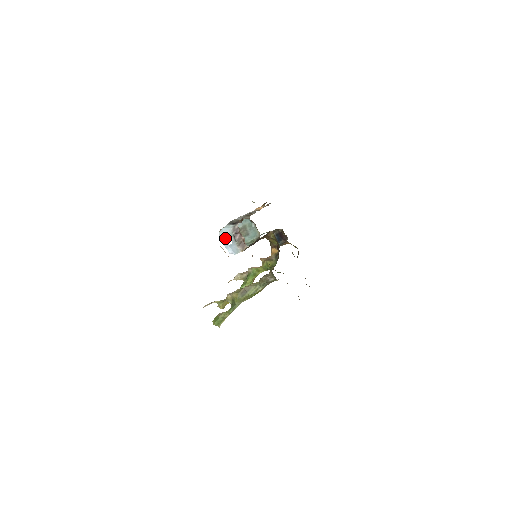
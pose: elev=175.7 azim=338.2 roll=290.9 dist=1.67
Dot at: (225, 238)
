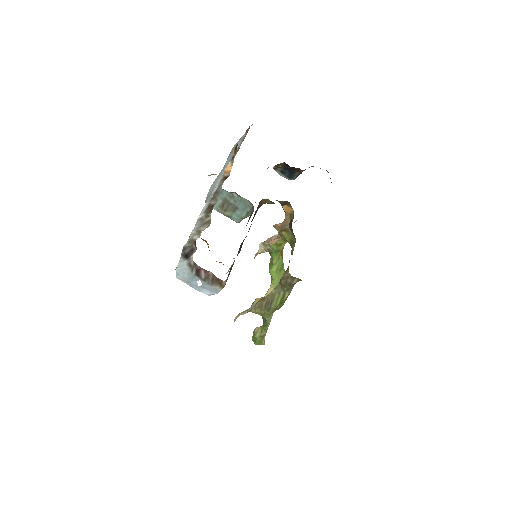
Dot at: (188, 281)
